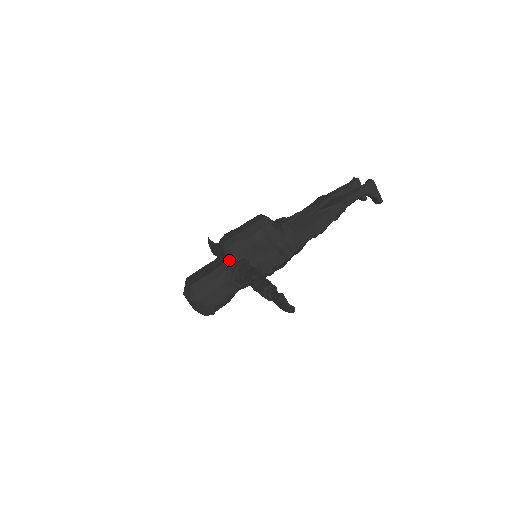
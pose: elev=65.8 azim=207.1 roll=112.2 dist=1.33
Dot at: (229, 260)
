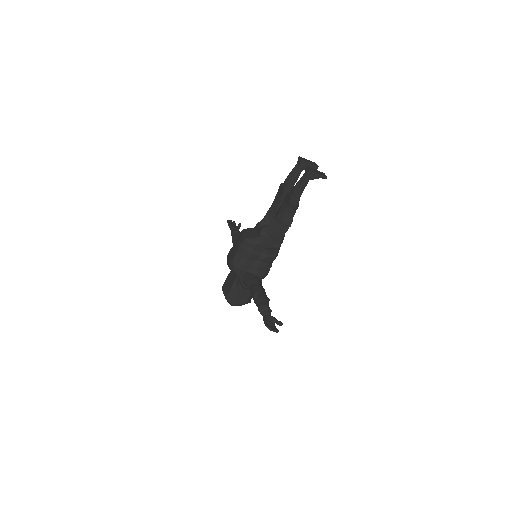
Dot at: (238, 276)
